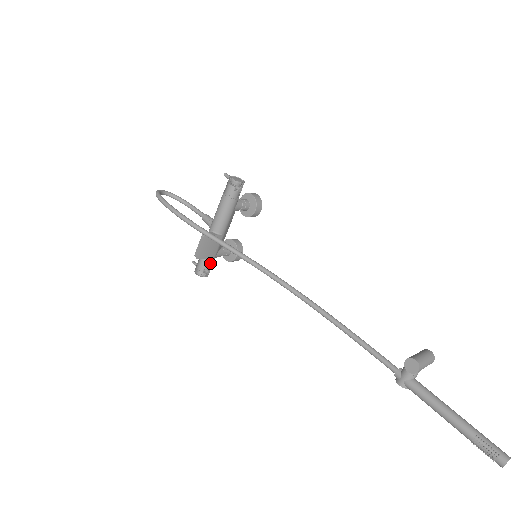
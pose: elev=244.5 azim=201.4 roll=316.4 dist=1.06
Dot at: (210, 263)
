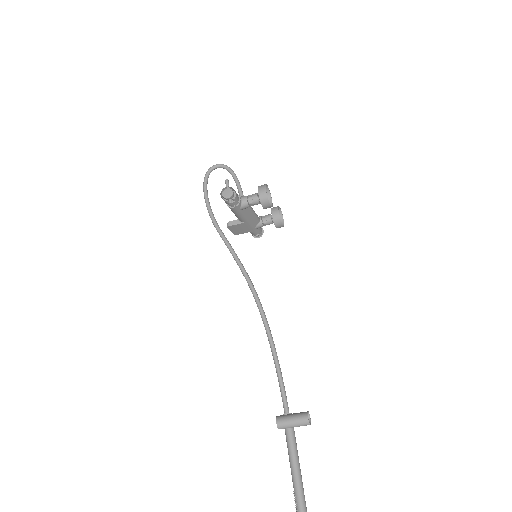
Dot at: (253, 233)
